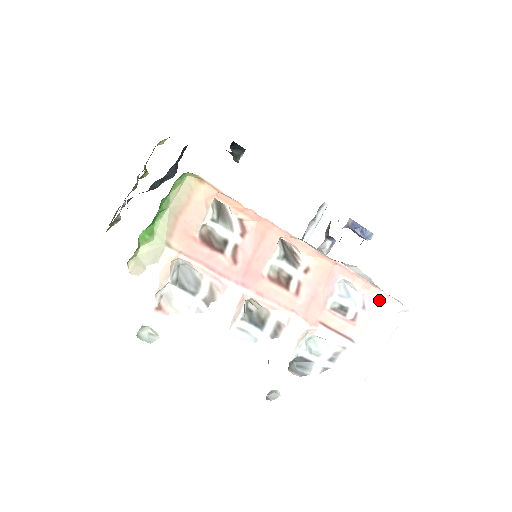
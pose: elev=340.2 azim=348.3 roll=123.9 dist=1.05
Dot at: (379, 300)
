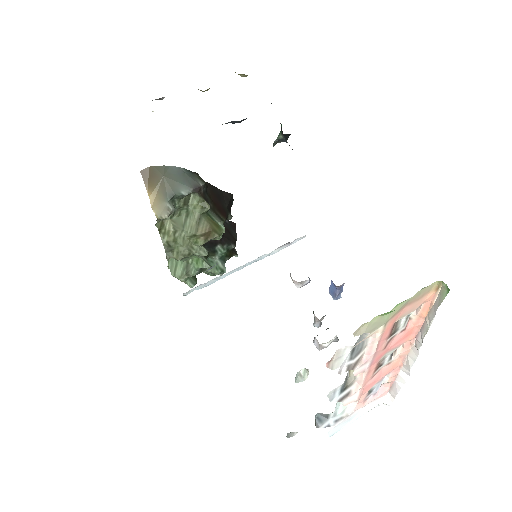
Dot at: (384, 392)
